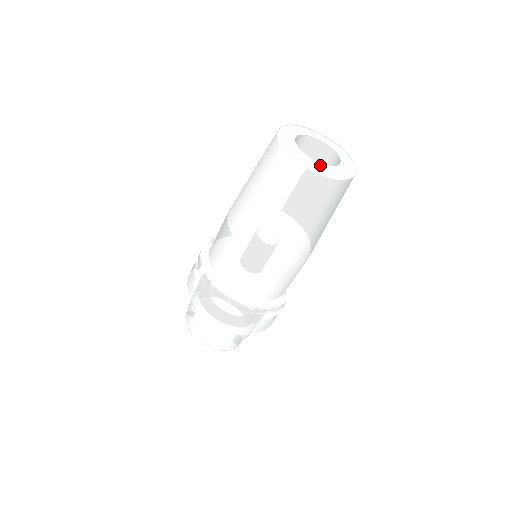
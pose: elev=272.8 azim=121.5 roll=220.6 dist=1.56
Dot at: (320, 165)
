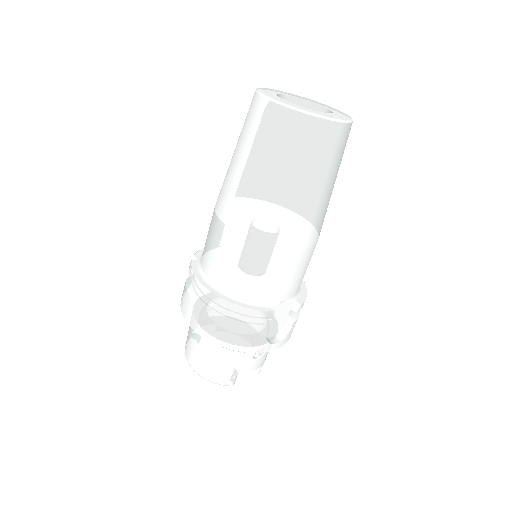
Dot at: (290, 103)
